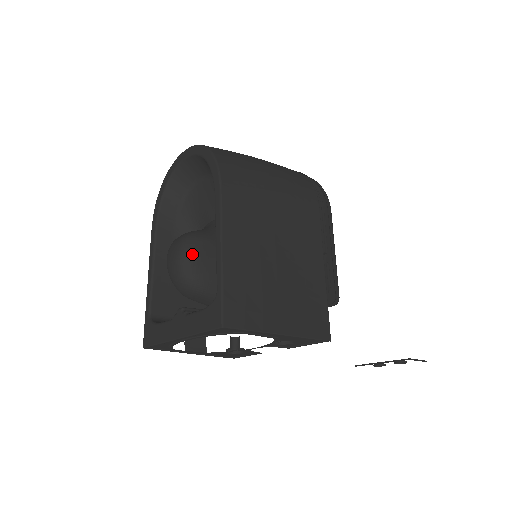
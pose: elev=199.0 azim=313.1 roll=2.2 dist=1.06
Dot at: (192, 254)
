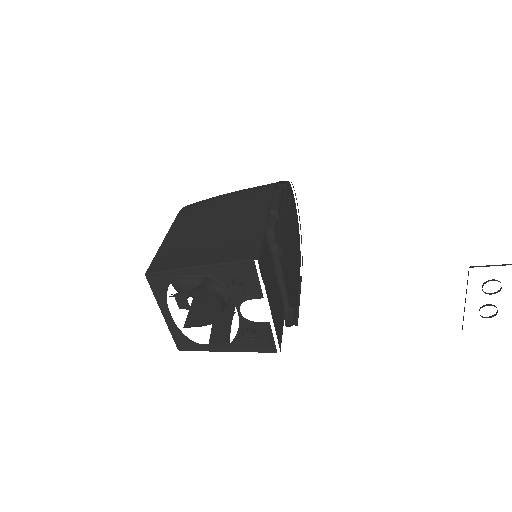
Dot at: occluded
